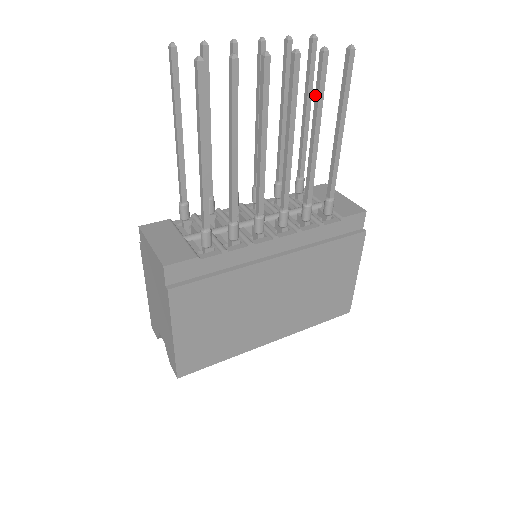
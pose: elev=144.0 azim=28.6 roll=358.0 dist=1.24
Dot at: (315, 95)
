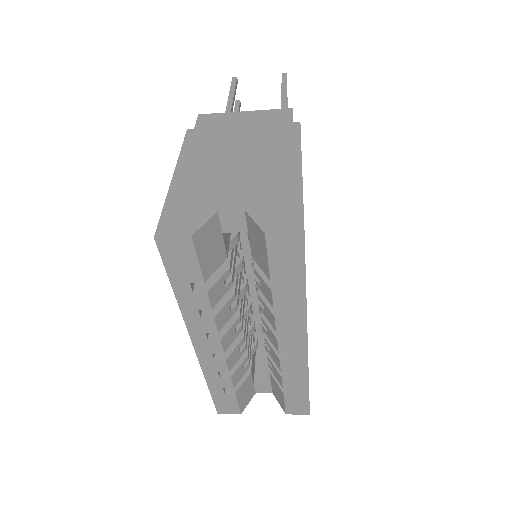
Dot at: occluded
